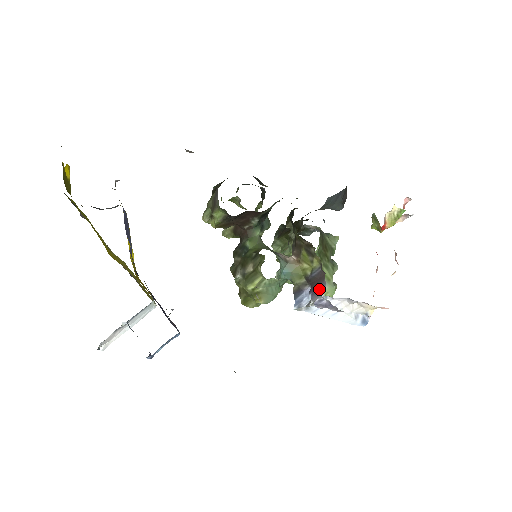
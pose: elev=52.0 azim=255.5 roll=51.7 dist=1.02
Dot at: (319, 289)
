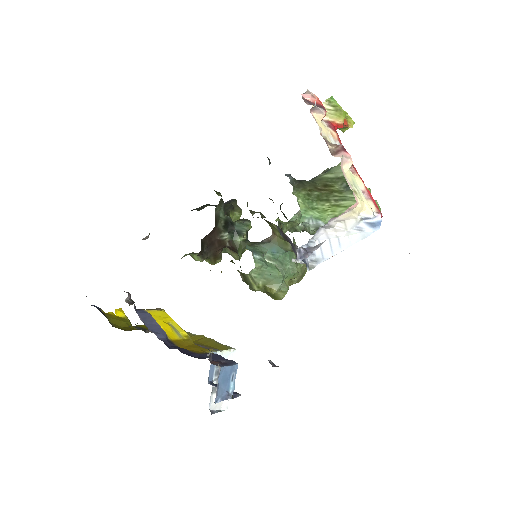
Dot at: (291, 244)
